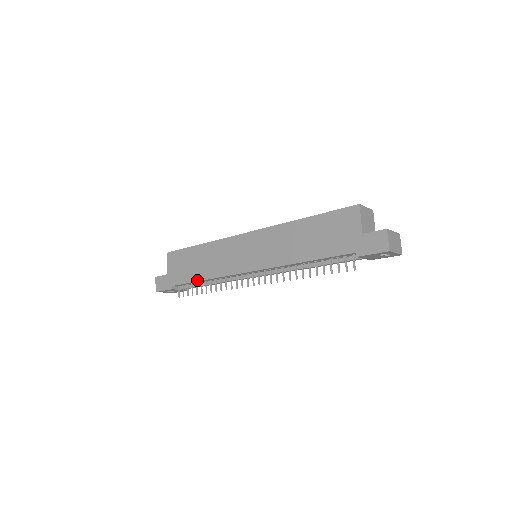
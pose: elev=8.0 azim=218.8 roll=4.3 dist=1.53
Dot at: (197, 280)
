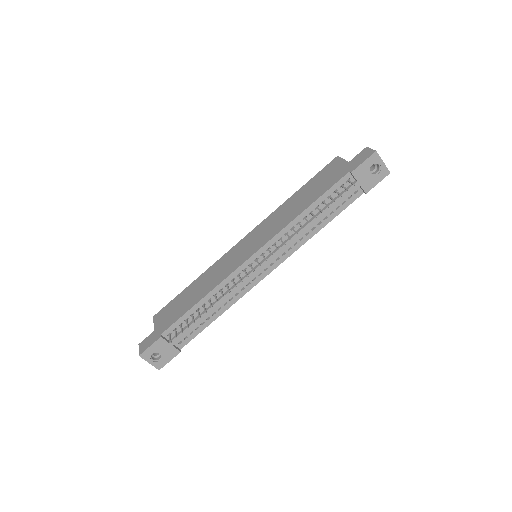
Dot at: (193, 305)
